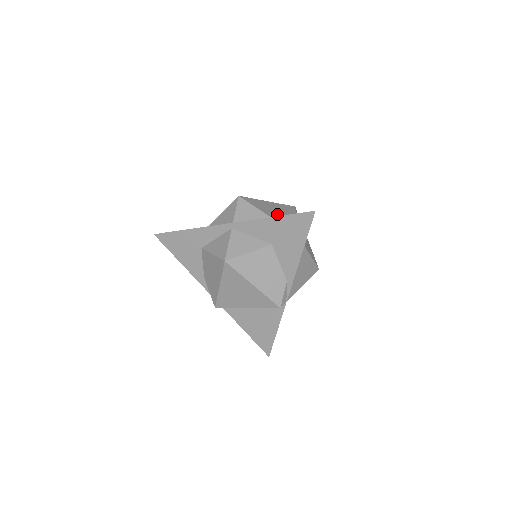
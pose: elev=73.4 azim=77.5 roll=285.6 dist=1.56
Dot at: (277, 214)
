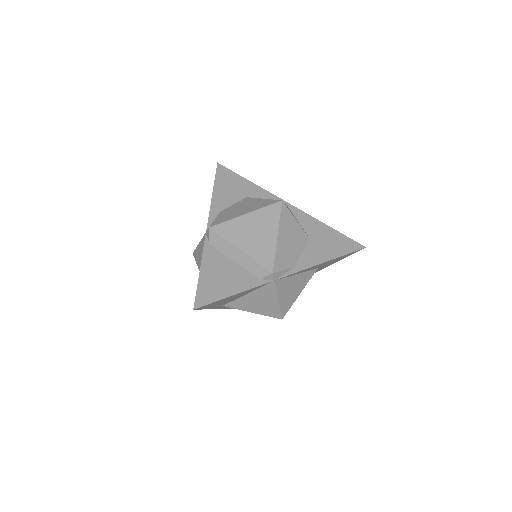
Dot at: occluded
